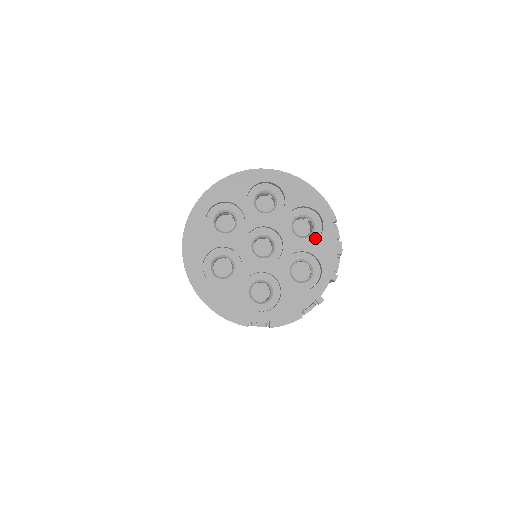
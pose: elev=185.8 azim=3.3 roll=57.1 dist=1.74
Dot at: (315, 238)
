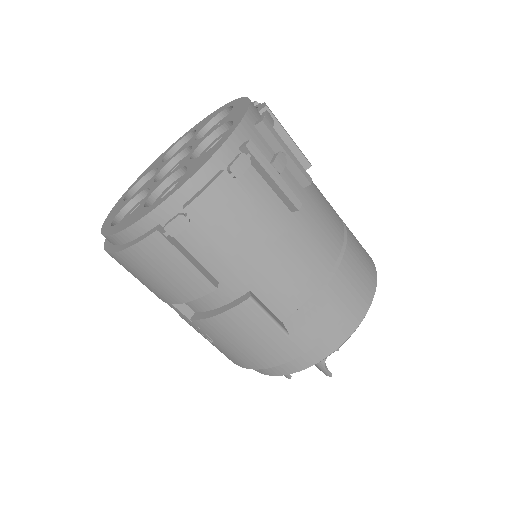
Dot at: occluded
